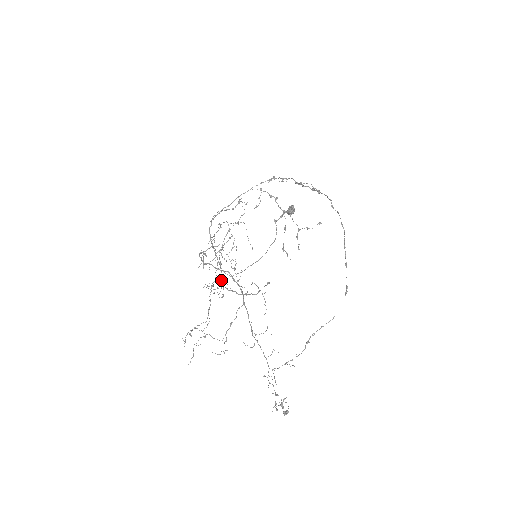
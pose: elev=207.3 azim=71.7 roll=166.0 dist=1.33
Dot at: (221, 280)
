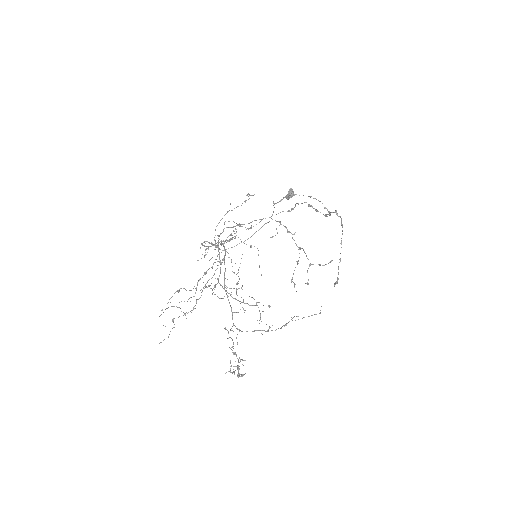
Dot at: (218, 278)
